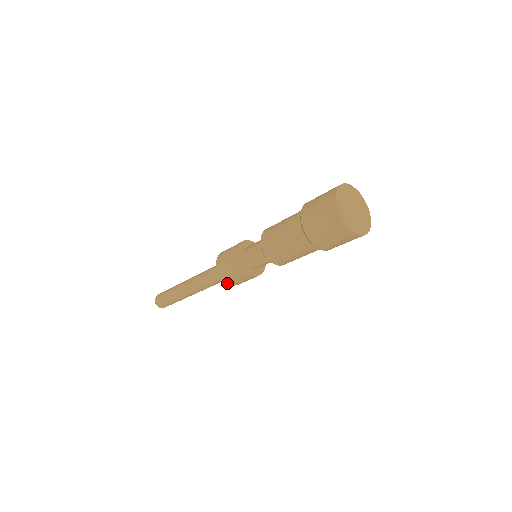
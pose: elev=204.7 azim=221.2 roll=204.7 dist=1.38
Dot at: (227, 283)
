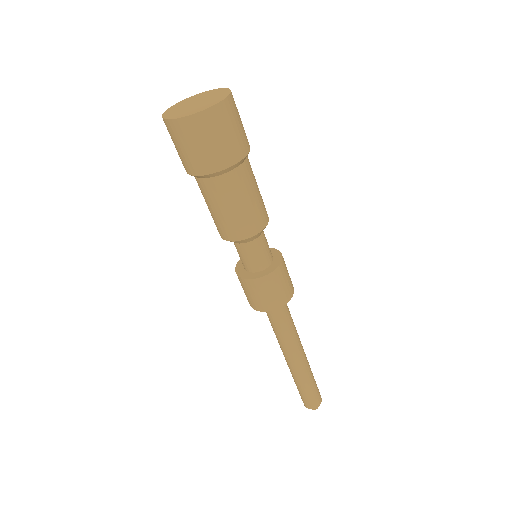
Dot at: (259, 310)
